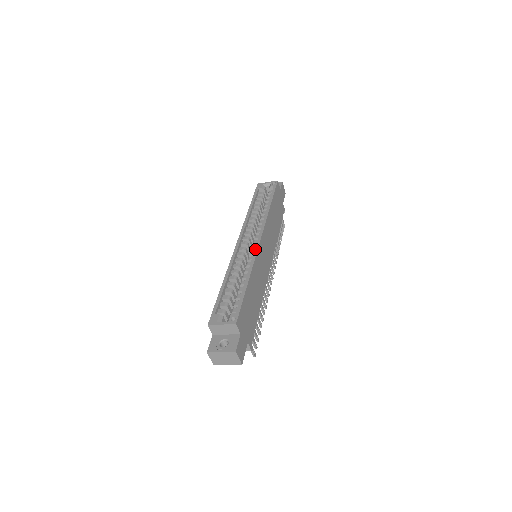
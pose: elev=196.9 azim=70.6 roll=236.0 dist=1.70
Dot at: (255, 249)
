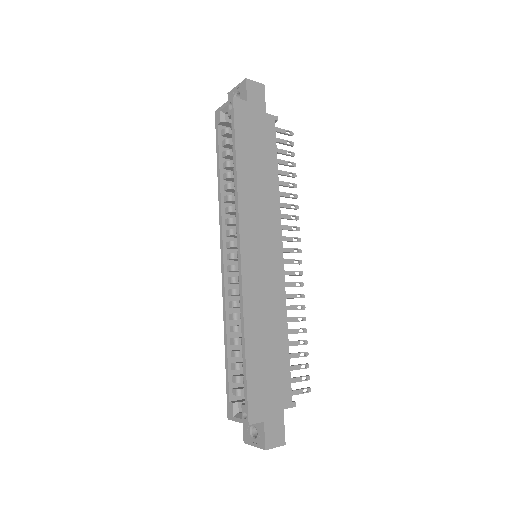
Dot at: (239, 277)
